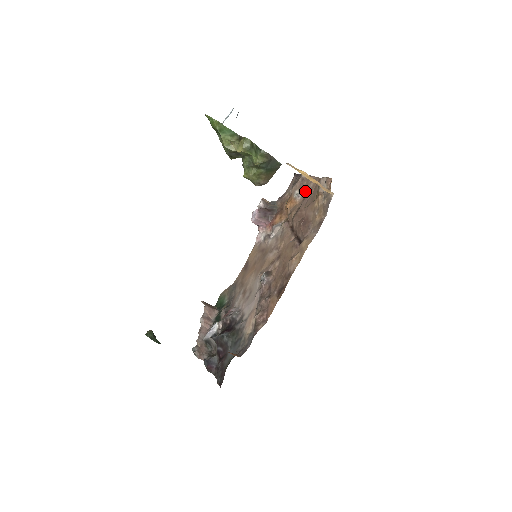
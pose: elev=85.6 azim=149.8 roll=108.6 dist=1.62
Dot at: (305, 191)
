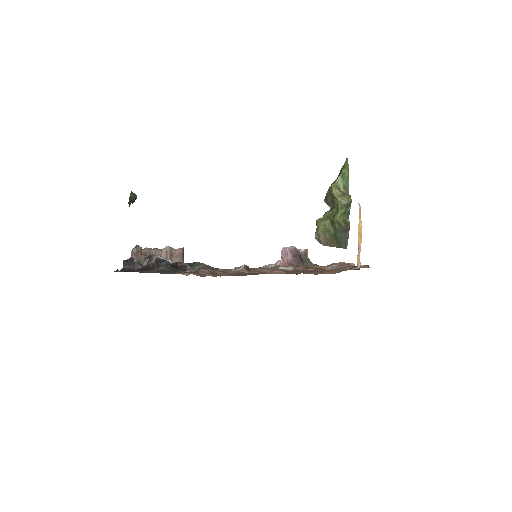
Dot at: (340, 268)
